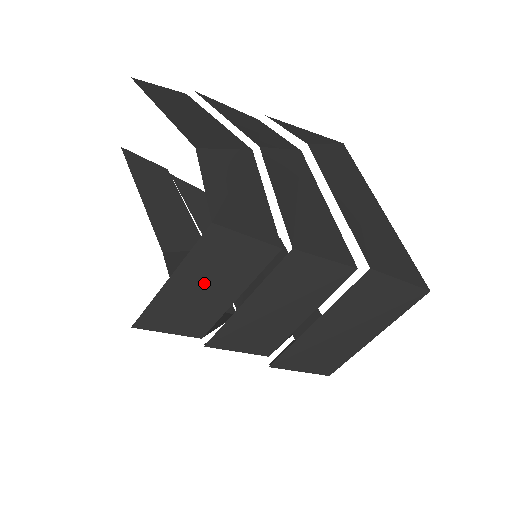
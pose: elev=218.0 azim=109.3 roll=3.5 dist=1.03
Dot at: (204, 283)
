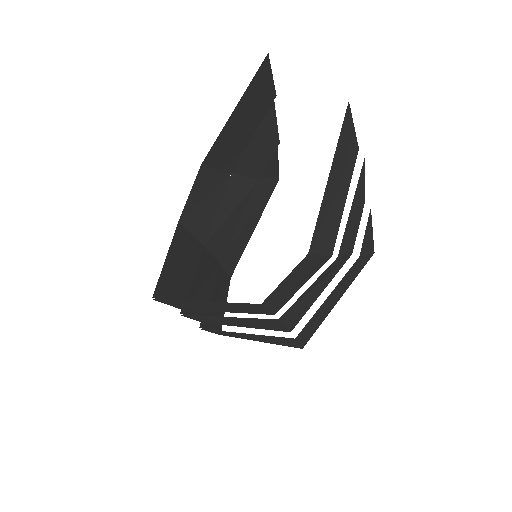
Dot at: (218, 307)
